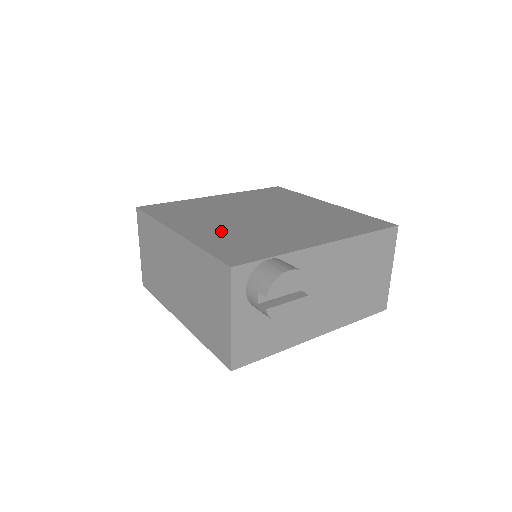
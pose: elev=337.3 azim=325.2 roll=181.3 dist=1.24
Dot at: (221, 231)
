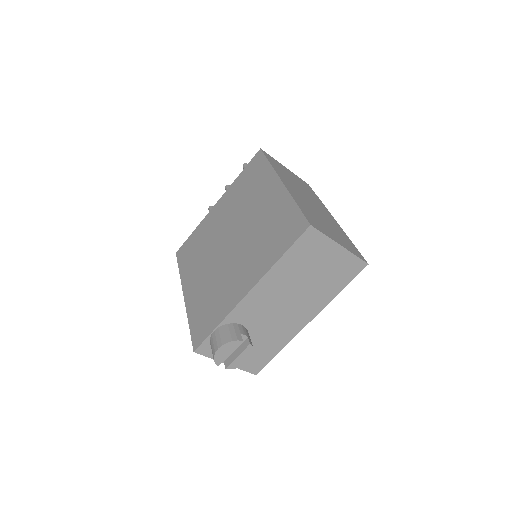
Dot at: (202, 287)
